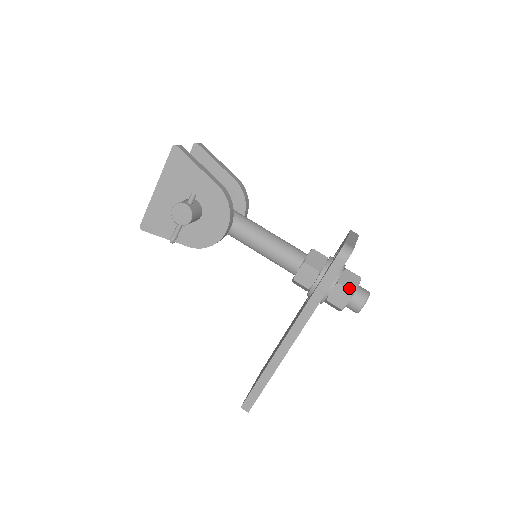
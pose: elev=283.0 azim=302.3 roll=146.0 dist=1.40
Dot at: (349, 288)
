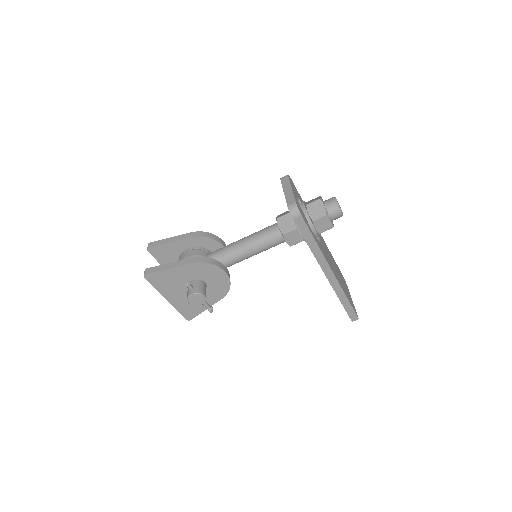
Dot at: (321, 216)
